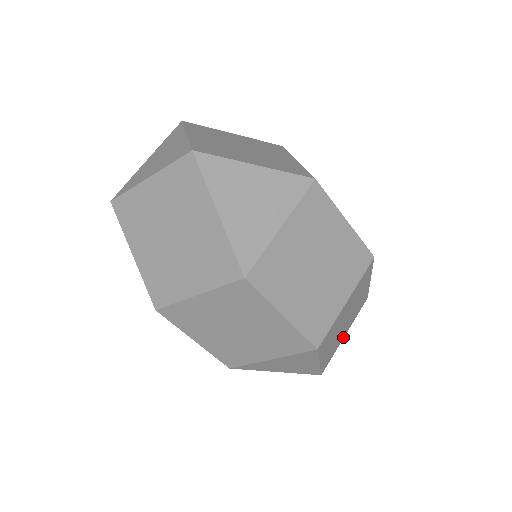
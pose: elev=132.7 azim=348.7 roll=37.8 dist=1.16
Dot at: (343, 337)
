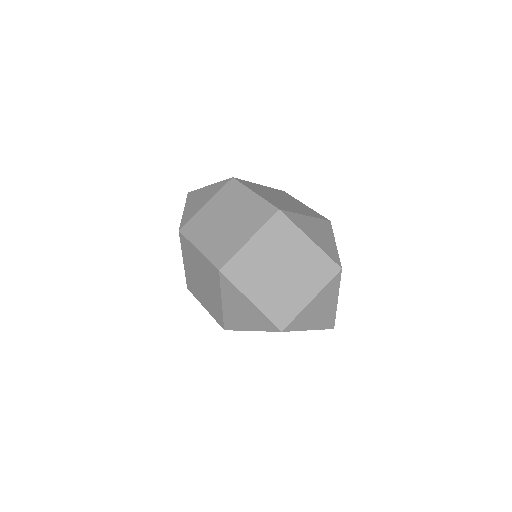
Dot at: (308, 300)
